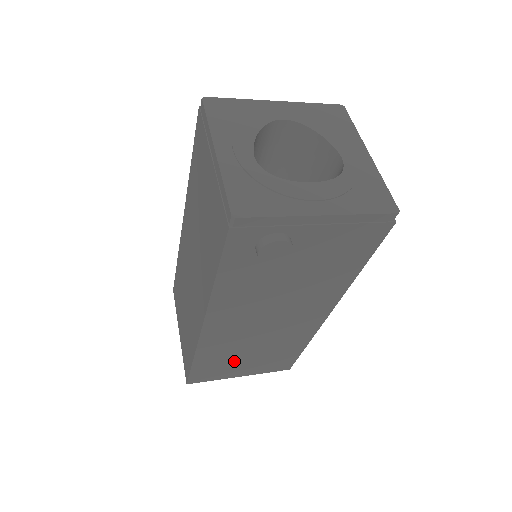
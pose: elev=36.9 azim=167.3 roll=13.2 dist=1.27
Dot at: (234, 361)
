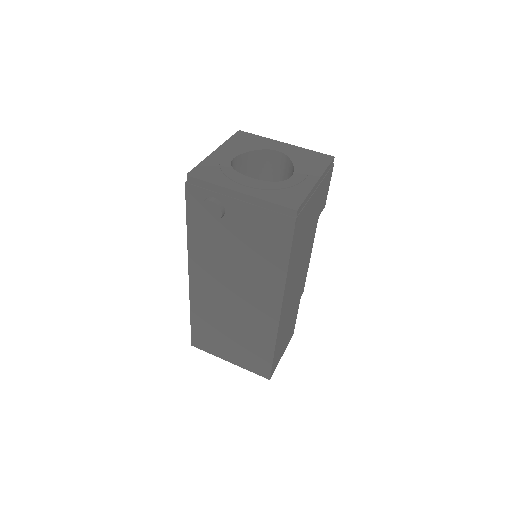
Dot at: (220, 336)
